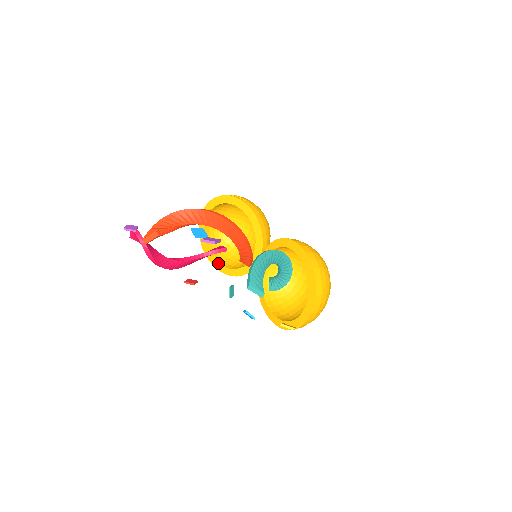
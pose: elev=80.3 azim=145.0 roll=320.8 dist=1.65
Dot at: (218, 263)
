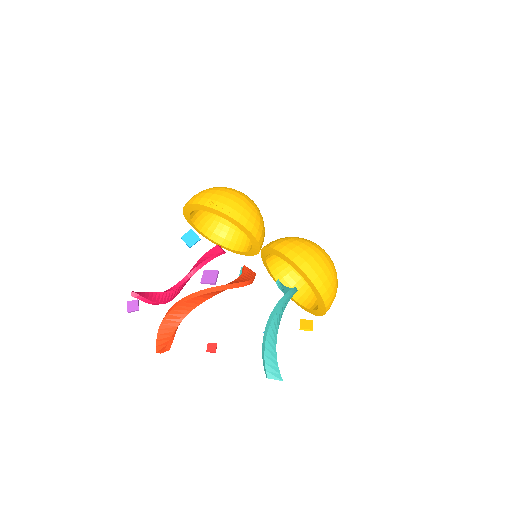
Dot at: (219, 244)
